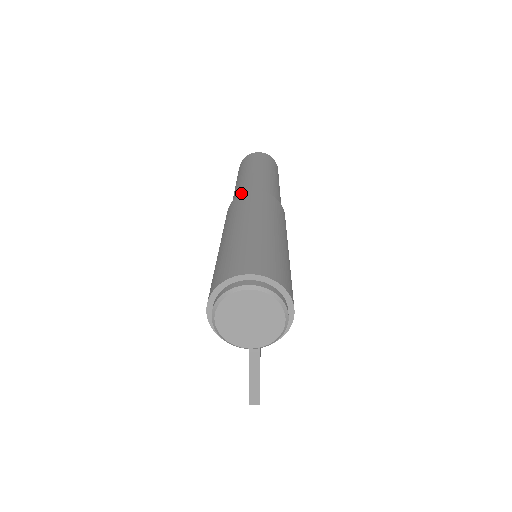
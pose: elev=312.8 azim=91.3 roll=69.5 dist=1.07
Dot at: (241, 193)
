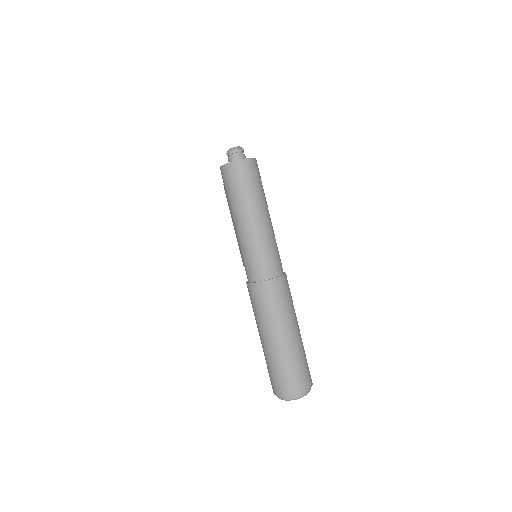
Dot at: (256, 273)
